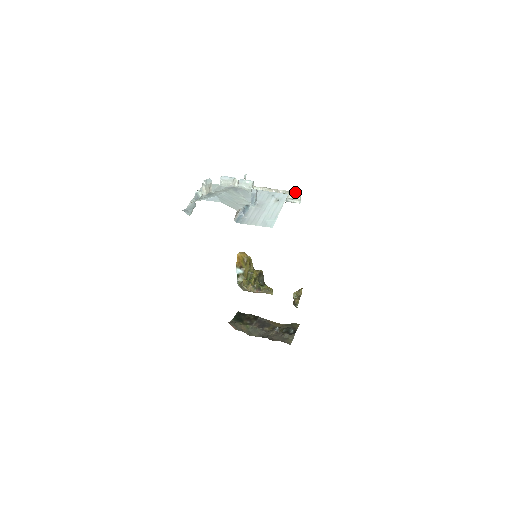
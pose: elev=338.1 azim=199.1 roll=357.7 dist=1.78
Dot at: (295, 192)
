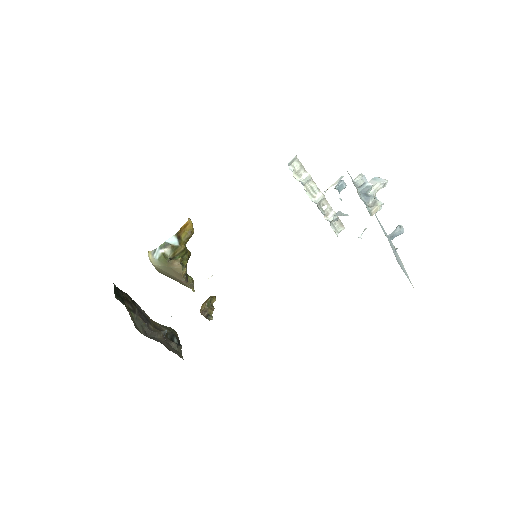
Dot at: occluded
